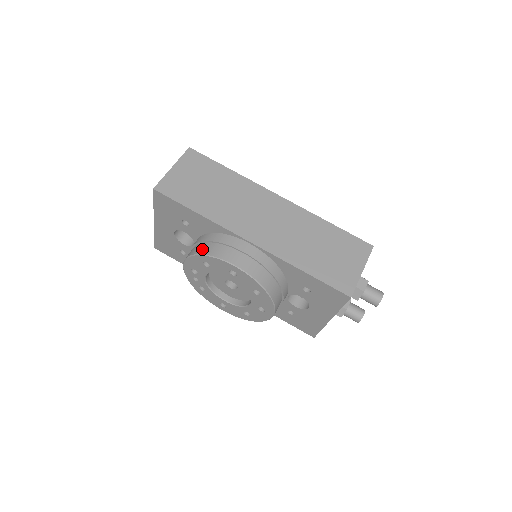
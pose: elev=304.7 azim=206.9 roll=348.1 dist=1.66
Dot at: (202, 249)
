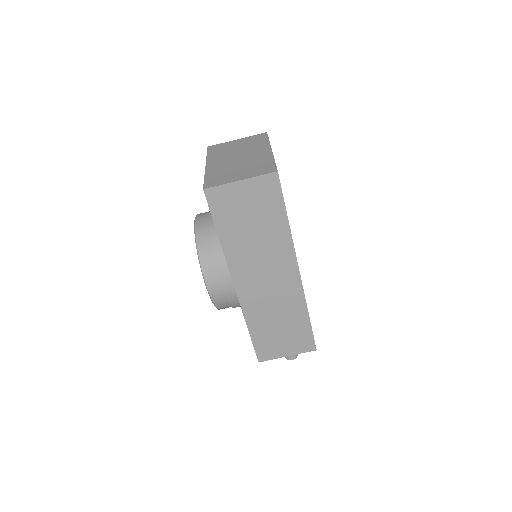
Dot at: (203, 250)
